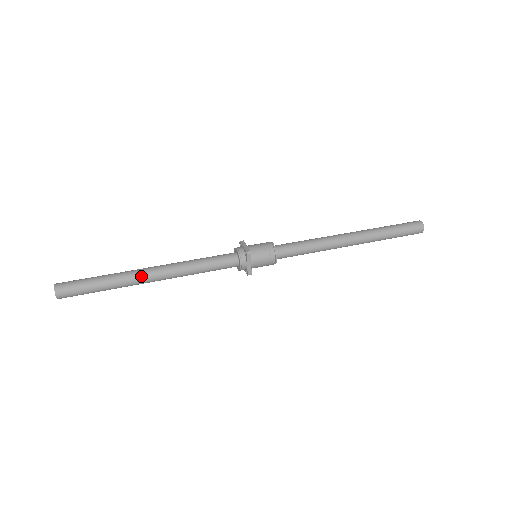
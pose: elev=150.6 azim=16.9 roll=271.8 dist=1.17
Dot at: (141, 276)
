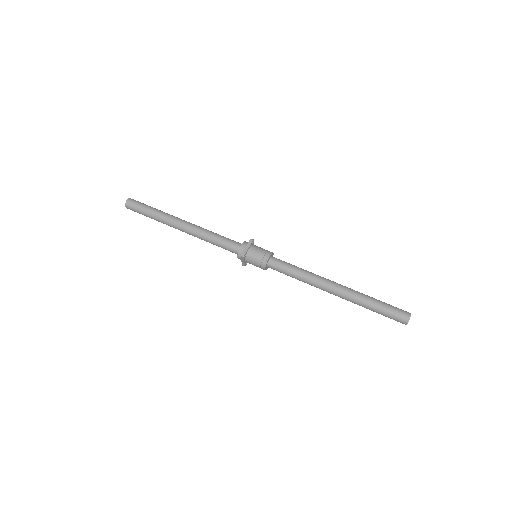
Dot at: (178, 218)
